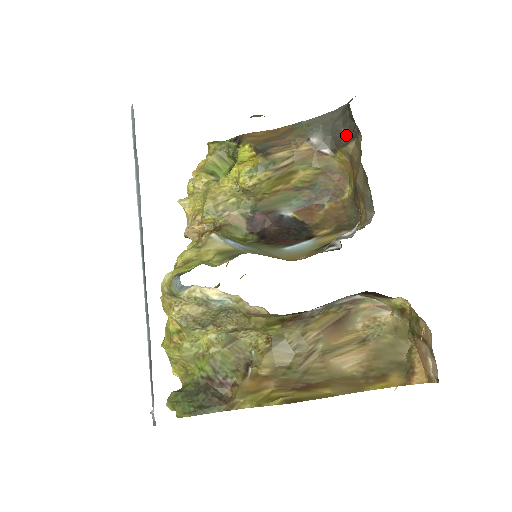
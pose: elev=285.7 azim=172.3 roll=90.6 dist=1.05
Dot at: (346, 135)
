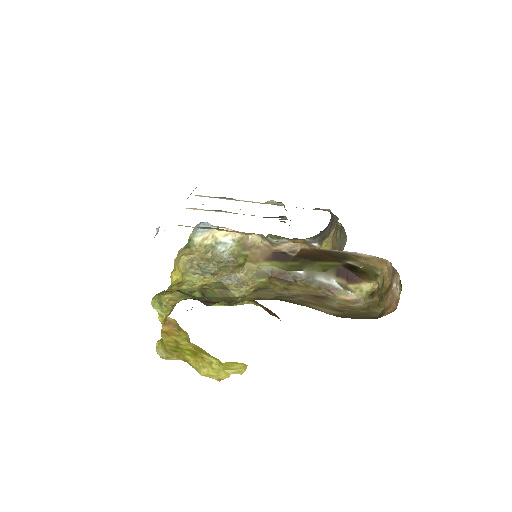
Dot at: (329, 229)
